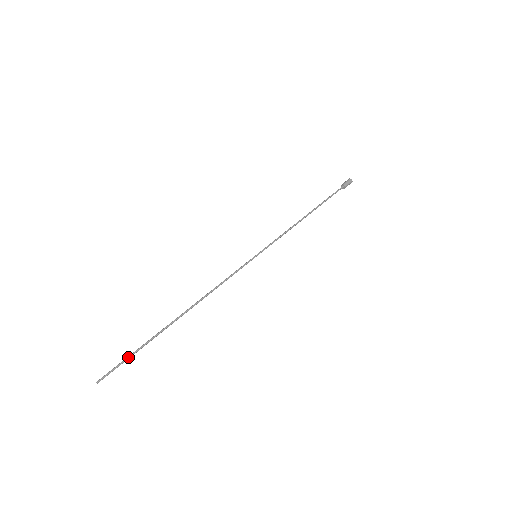
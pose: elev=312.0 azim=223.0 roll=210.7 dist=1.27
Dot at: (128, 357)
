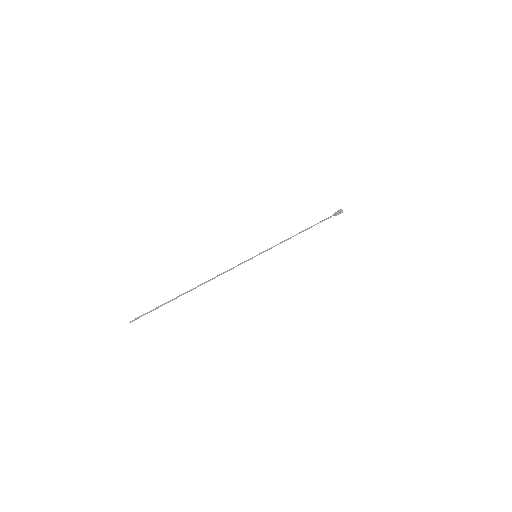
Dot at: (153, 310)
